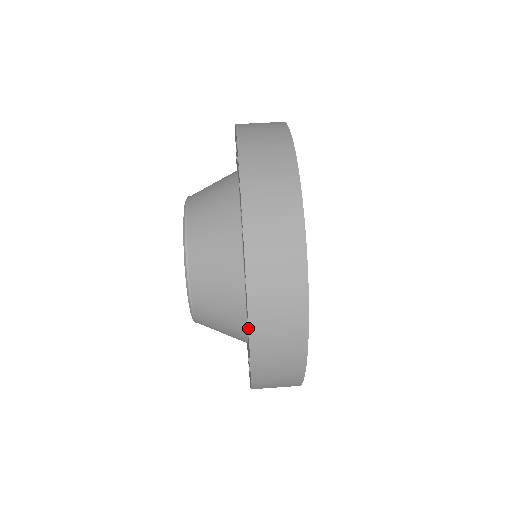
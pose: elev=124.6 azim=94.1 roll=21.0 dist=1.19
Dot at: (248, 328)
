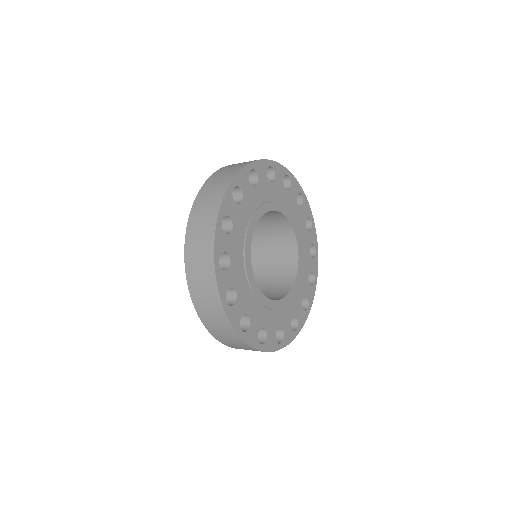
Dot at: (184, 250)
